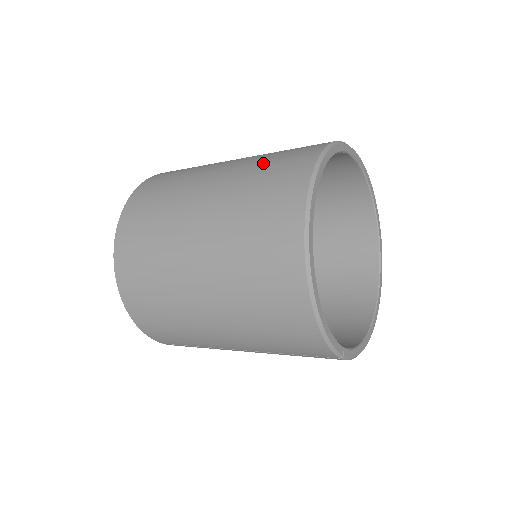
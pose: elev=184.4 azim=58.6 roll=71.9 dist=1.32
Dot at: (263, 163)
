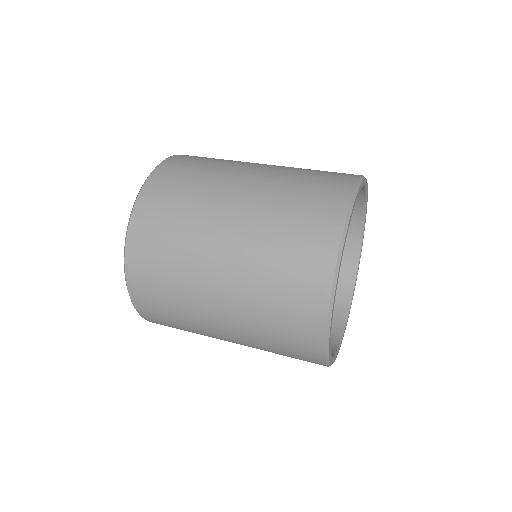
Dot at: (292, 192)
